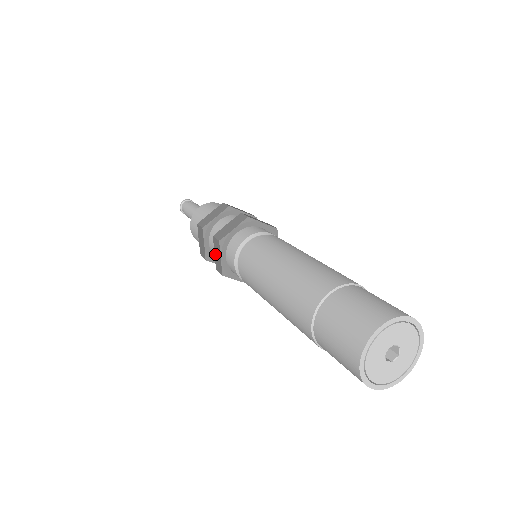
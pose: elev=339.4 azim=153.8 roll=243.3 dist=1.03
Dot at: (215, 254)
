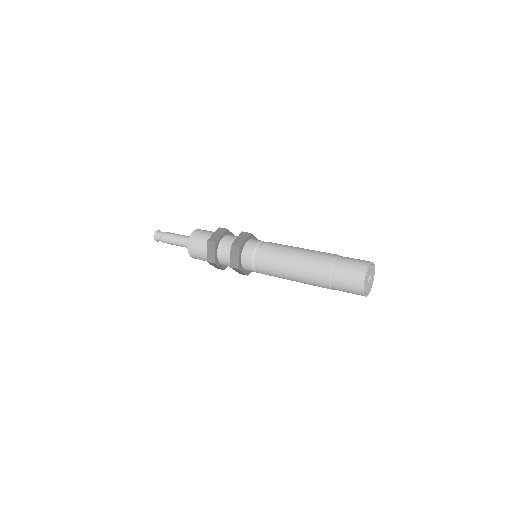
Dot at: (236, 271)
